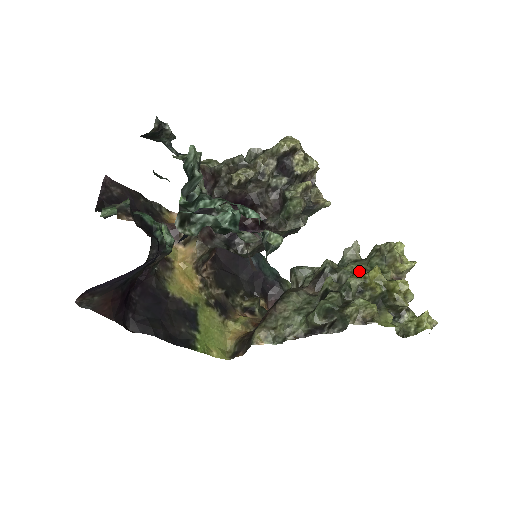
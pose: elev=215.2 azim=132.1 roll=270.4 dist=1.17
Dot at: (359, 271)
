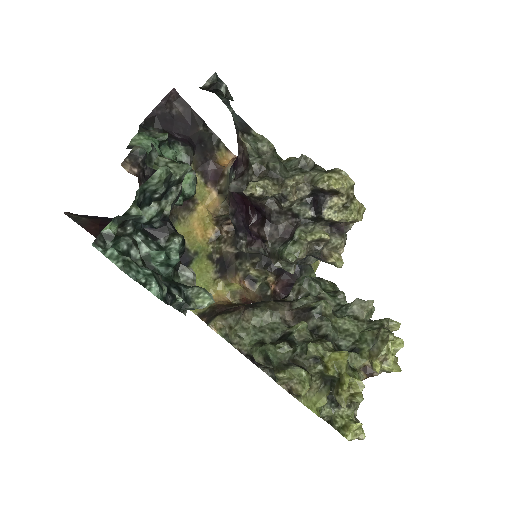
Dot at: (347, 332)
